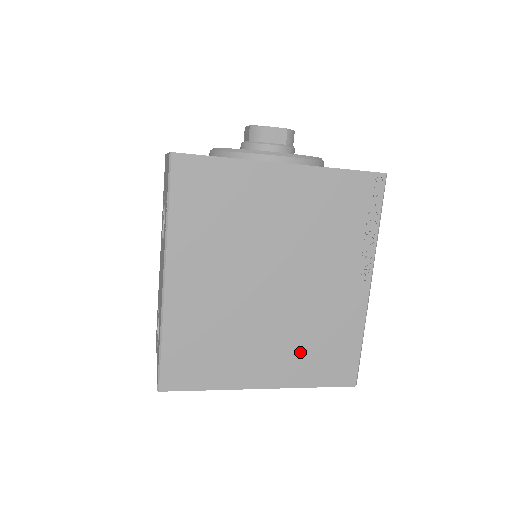
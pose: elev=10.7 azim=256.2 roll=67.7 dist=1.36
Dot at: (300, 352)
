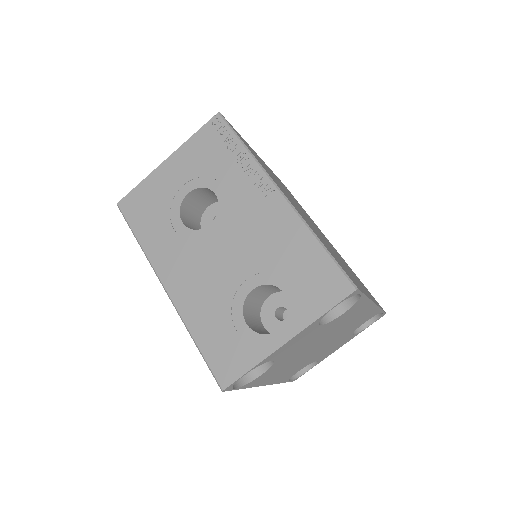
Dot at: (357, 279)
